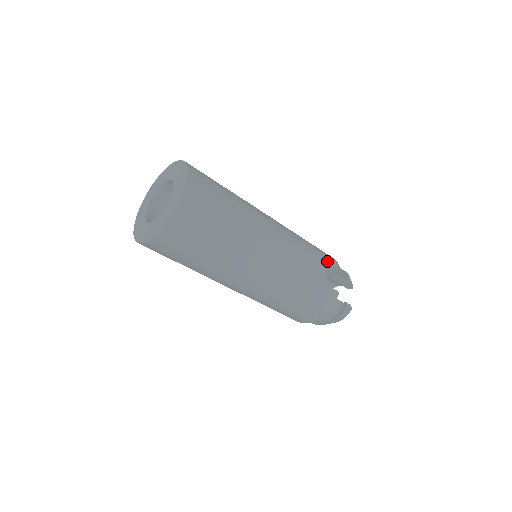
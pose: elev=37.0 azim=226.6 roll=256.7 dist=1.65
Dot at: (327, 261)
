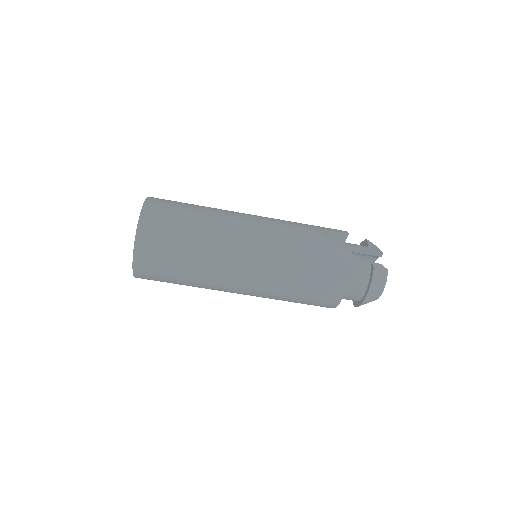
Dot at: (326, 230)
